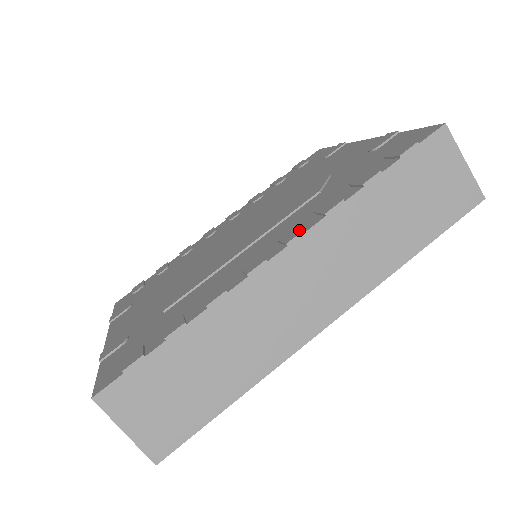
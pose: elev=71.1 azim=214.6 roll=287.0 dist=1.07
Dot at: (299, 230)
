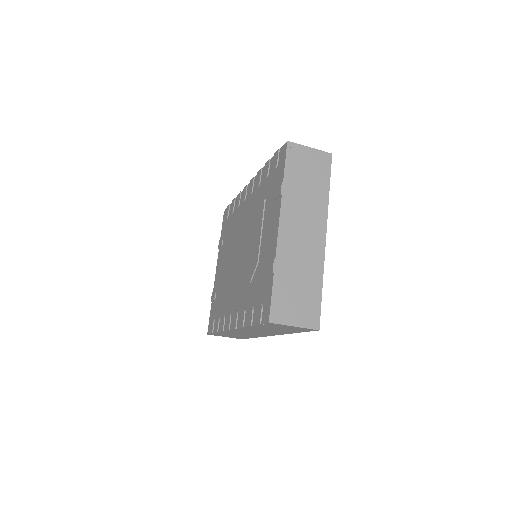
Dot at: (235, 325)
